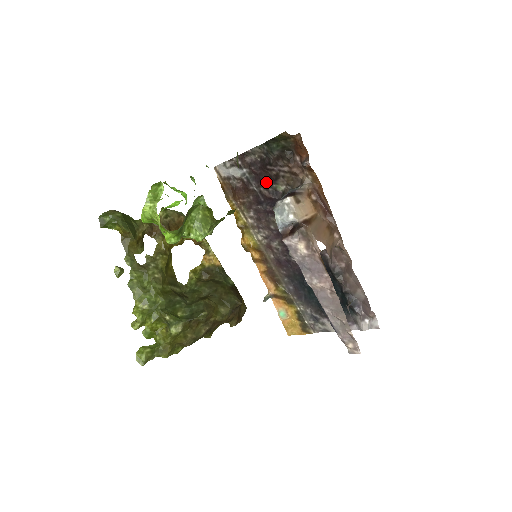
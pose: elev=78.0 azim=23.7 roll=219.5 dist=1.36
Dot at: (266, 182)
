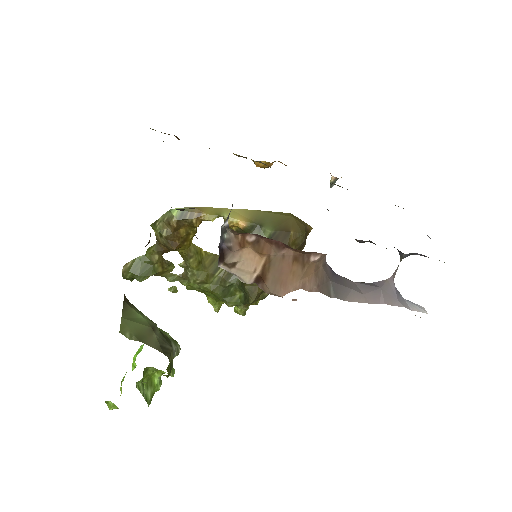
Dot at: occluded
